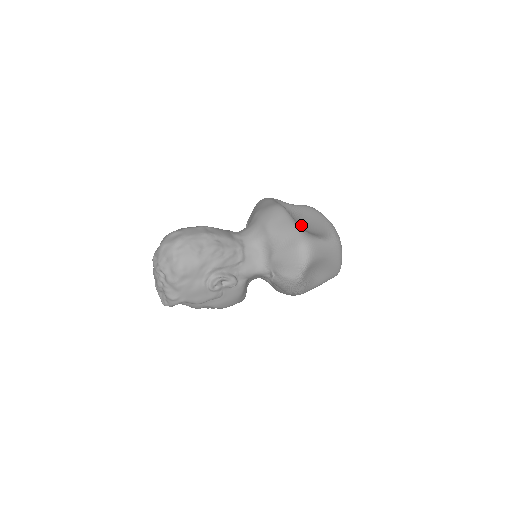
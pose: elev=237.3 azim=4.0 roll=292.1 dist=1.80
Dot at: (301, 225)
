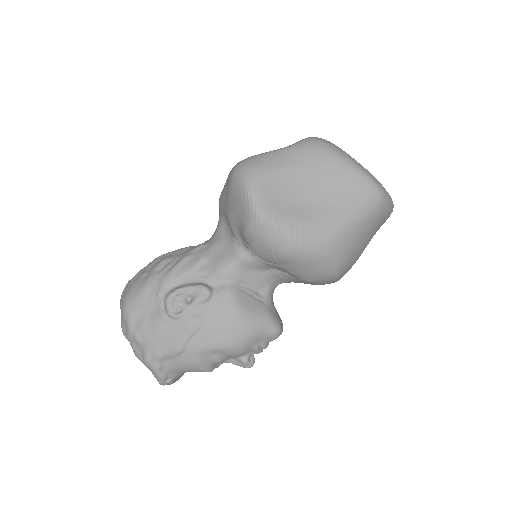
Dot at: occluded
